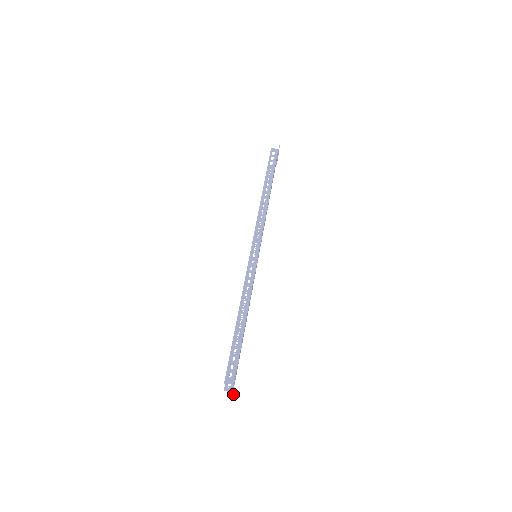
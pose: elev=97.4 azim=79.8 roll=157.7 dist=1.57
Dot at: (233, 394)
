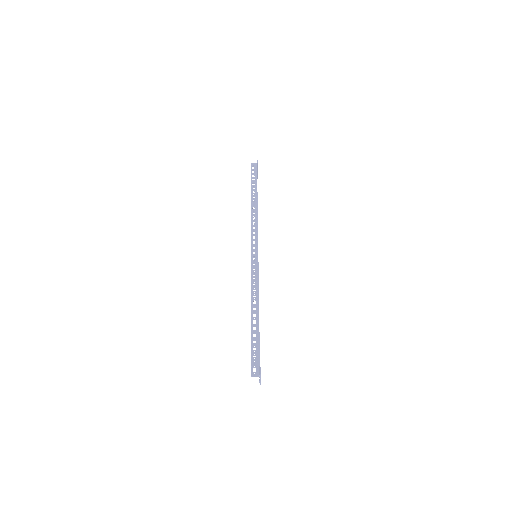
Dot at: occluded
